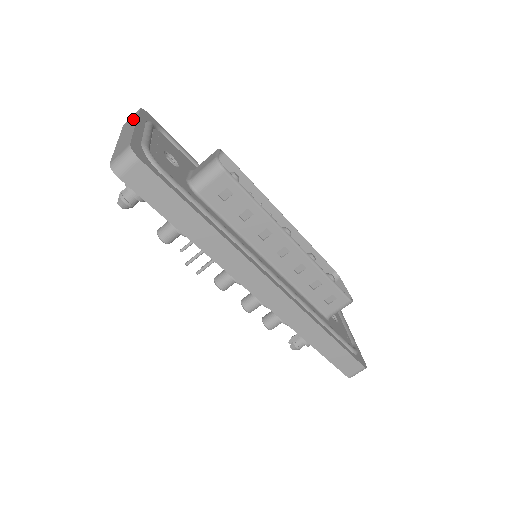
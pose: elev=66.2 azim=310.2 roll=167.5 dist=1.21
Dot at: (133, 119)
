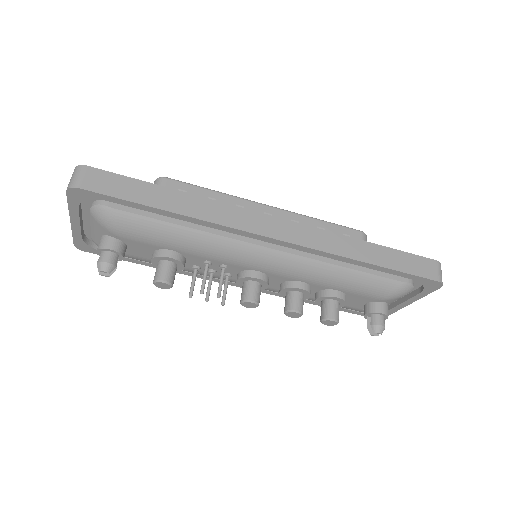
Dot at: occluded
